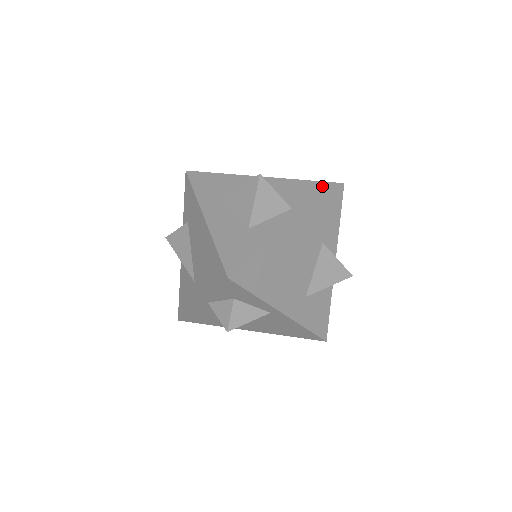
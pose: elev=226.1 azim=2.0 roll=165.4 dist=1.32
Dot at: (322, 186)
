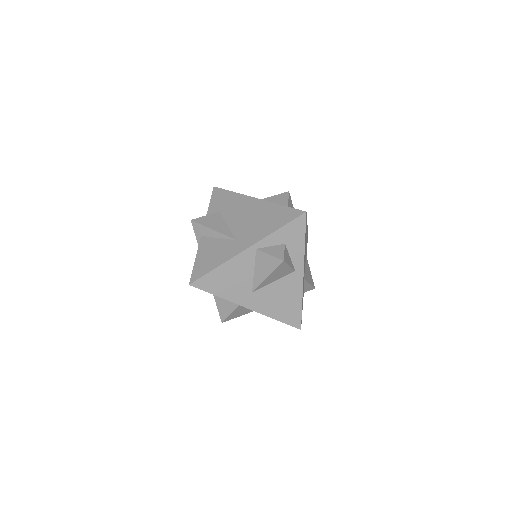
Dot at: occluded
